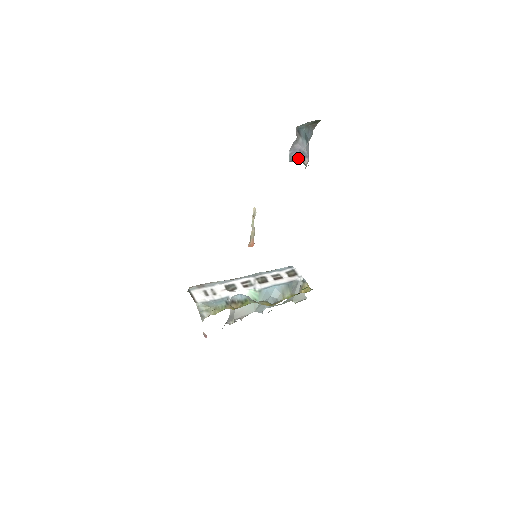
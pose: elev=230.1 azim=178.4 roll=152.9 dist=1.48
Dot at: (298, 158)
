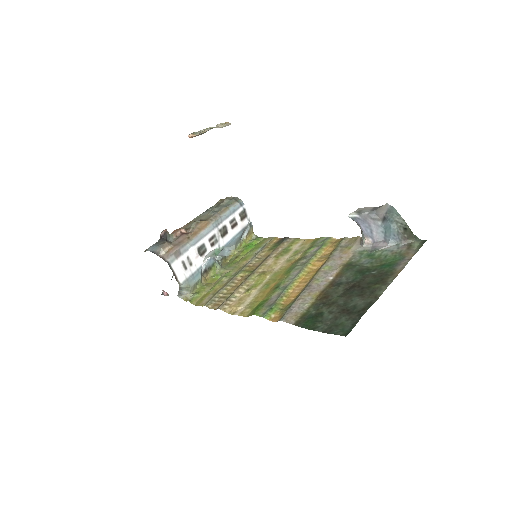
Dot at: (362, 228)
